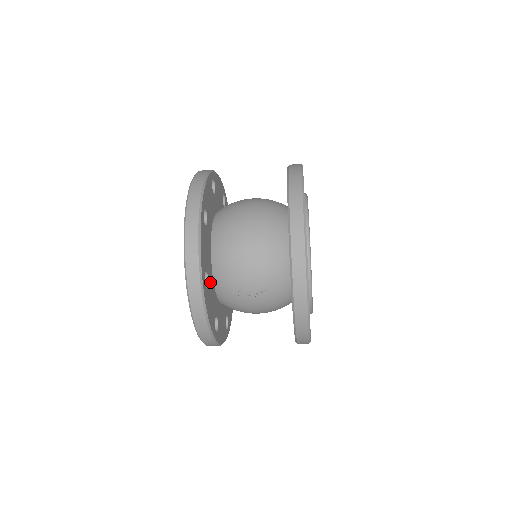
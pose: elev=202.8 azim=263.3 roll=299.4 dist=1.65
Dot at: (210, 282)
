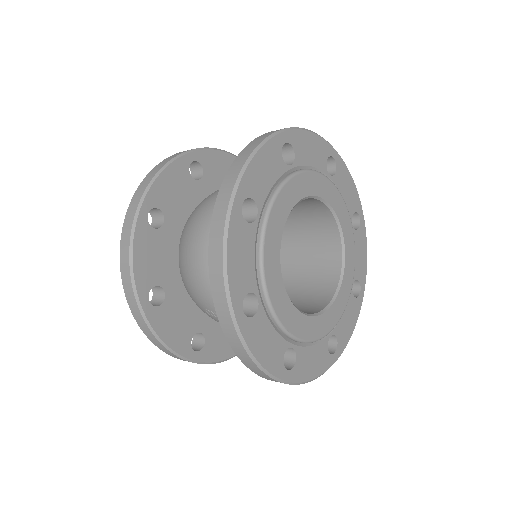
Dot at: (174, 295)
